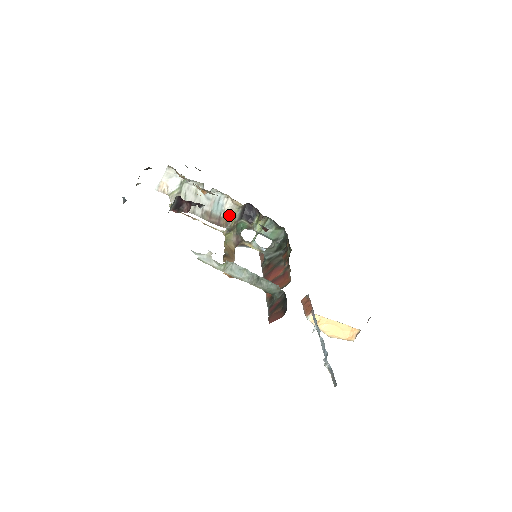
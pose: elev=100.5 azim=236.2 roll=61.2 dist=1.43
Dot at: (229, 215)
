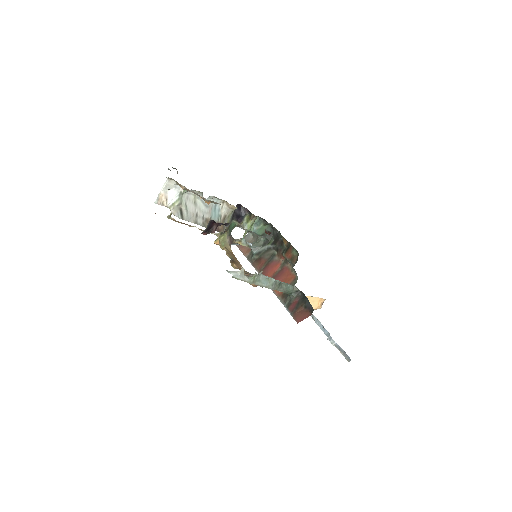
Dot at: (225, 219)
